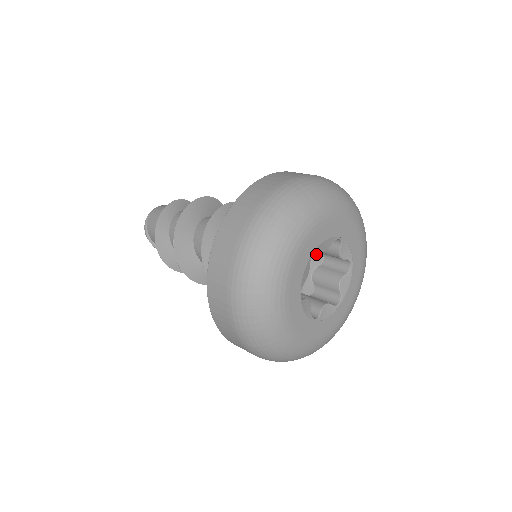
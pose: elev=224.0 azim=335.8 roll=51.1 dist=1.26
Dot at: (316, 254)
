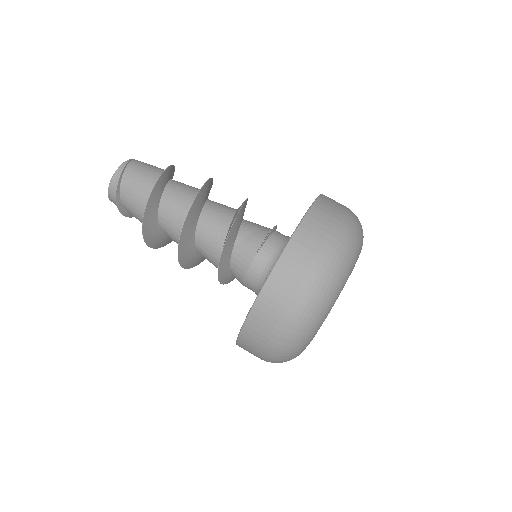
Dot at: occluded
